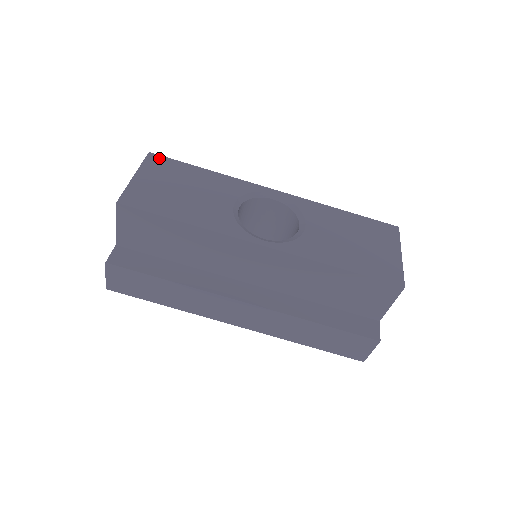
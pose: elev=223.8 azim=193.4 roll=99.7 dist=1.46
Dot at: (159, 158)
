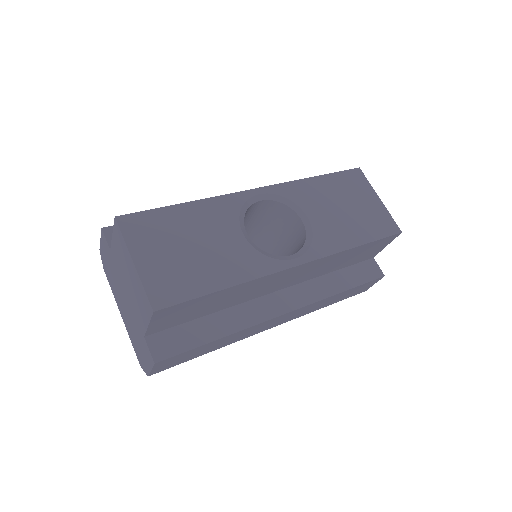
Dot at: (132, 219)
